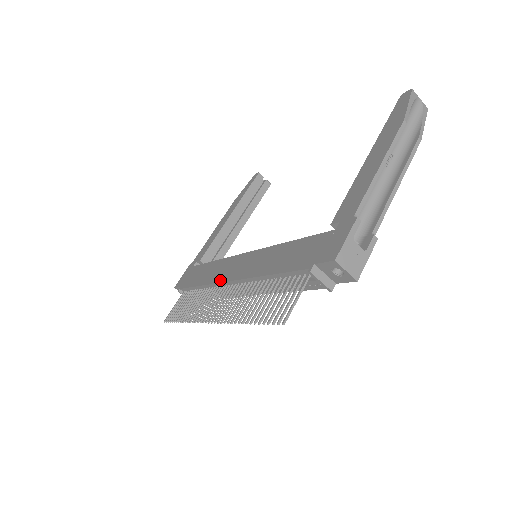
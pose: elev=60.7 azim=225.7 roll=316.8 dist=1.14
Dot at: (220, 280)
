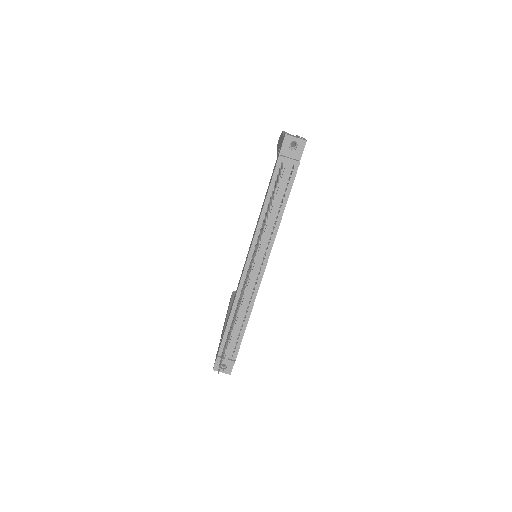
Dot at: occluded
